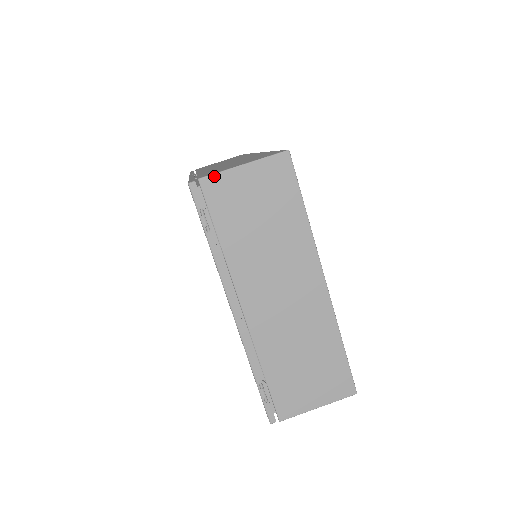
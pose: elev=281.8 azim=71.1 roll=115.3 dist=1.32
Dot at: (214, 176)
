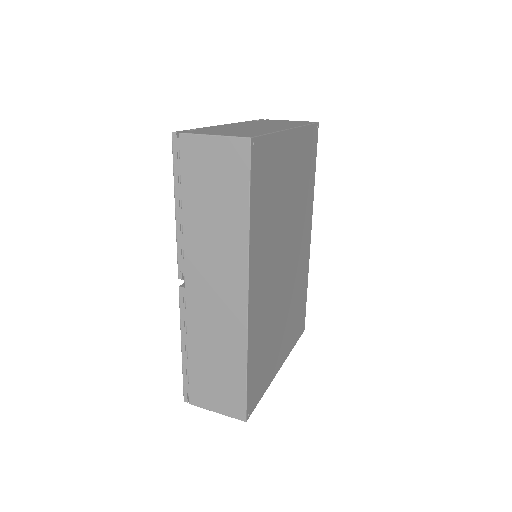
Dot at: occluded
